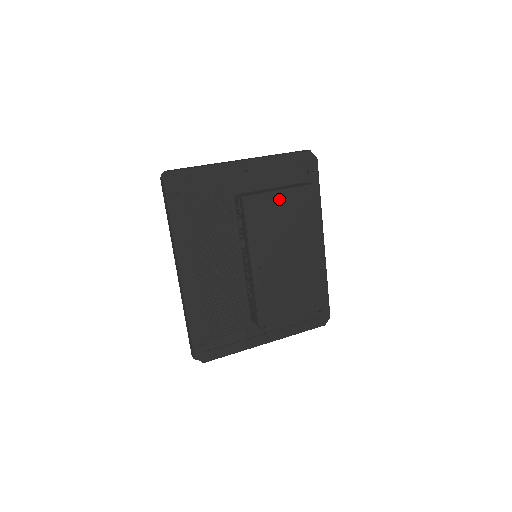
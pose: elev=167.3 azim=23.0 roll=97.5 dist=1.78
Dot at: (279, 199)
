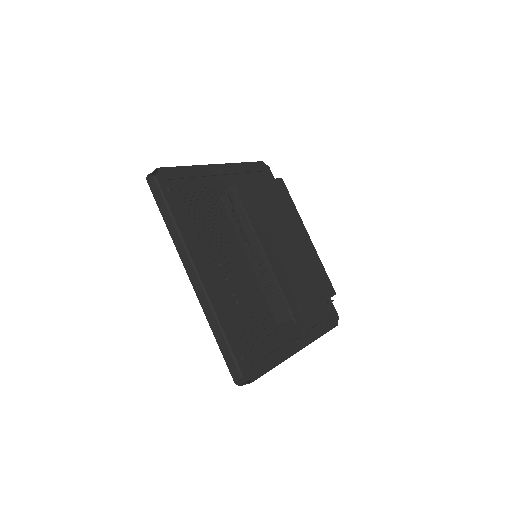
Dot at: (262, 188)
